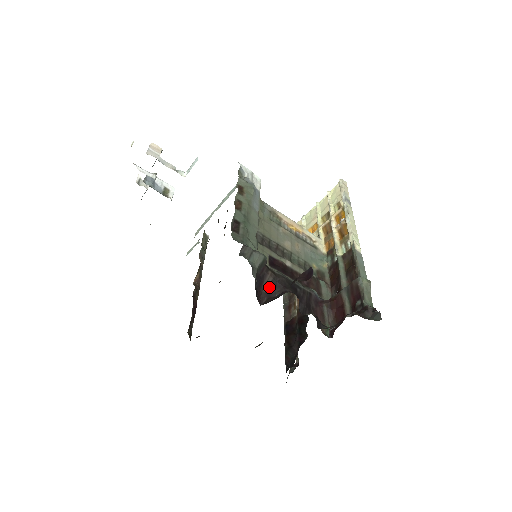
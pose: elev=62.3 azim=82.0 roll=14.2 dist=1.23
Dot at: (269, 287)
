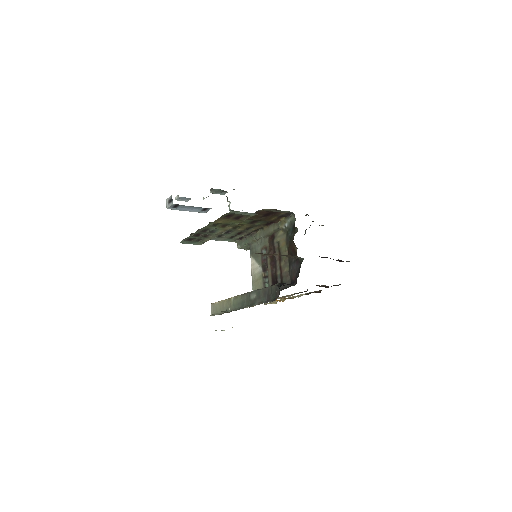
Dot at: occluded
